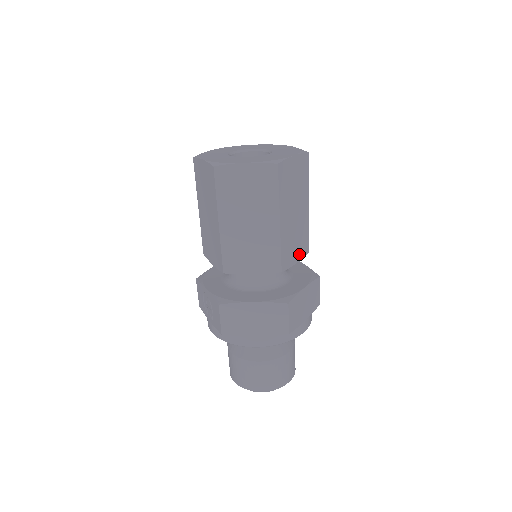
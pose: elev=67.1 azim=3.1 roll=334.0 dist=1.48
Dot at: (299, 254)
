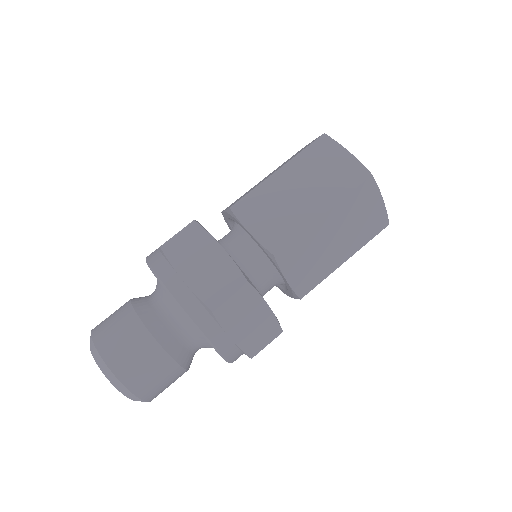
Dot at: (296, 279)
